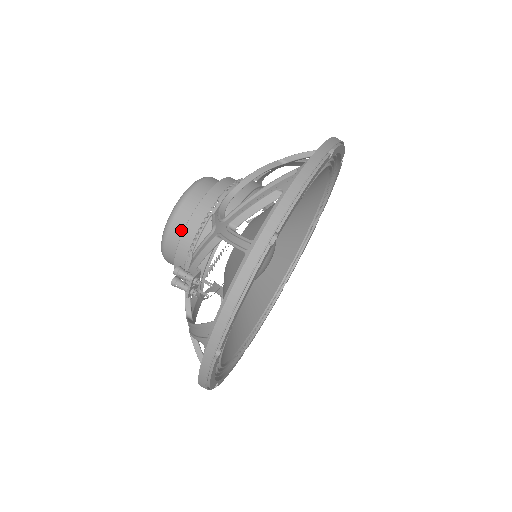
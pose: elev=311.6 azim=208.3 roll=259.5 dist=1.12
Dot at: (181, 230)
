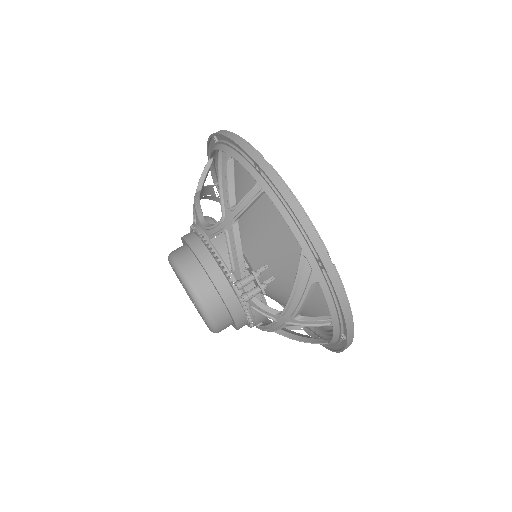
Dot at: (203, 279)
